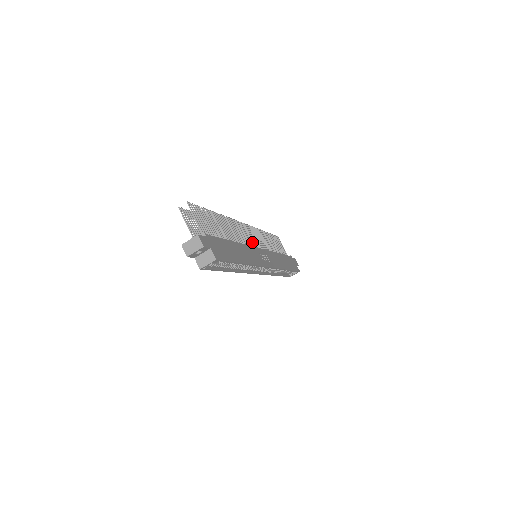
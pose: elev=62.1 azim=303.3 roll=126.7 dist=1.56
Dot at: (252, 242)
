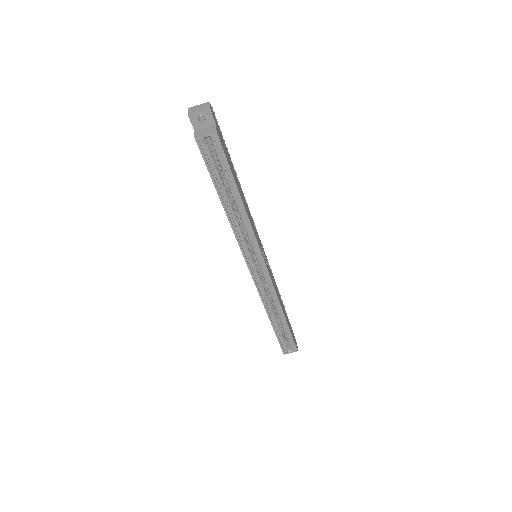
Dot at: occluded
